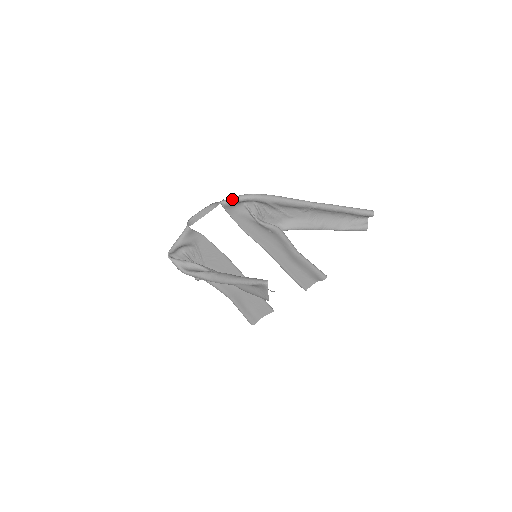
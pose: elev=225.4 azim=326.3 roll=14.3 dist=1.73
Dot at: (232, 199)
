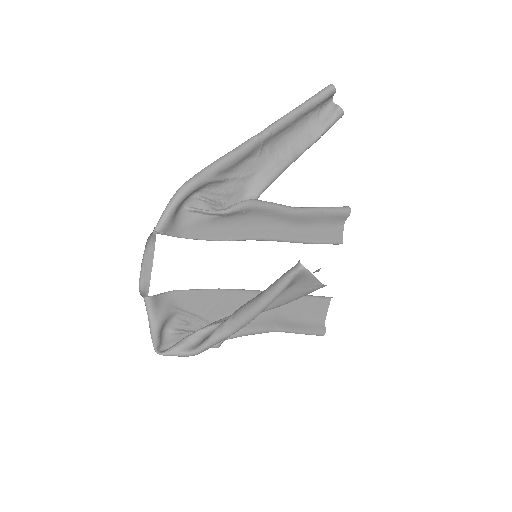
Dot at: (164, 215)
